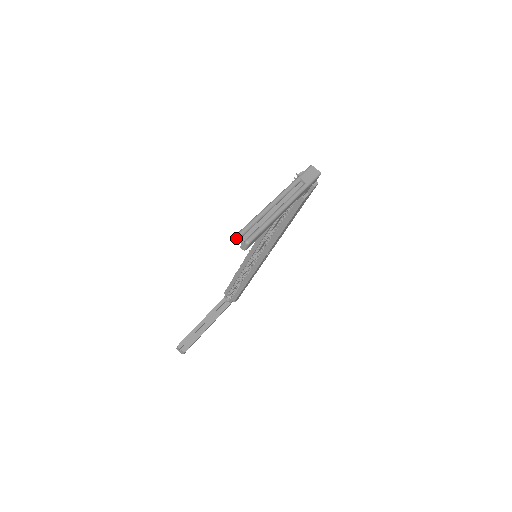
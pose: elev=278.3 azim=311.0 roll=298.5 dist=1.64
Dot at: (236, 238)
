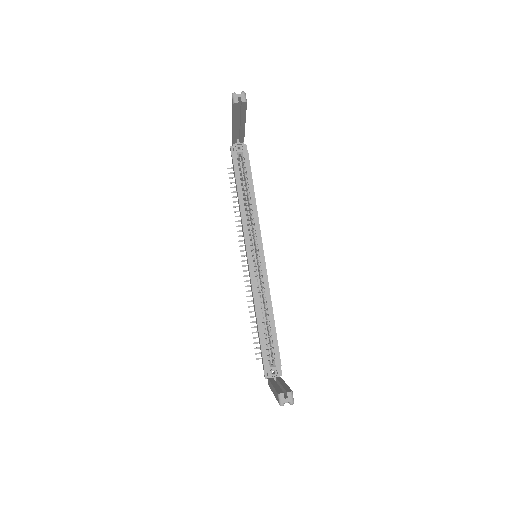
Dot at: (234, 96)
